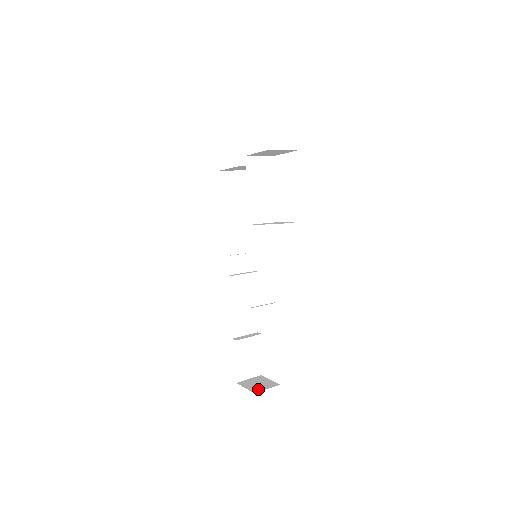
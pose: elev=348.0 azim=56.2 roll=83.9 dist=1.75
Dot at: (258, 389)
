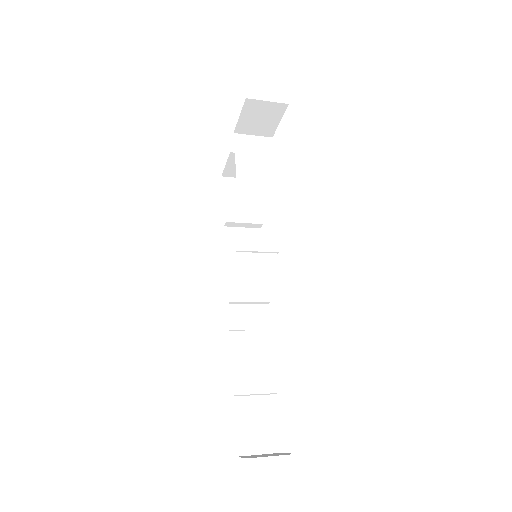
Dot at: occluded
